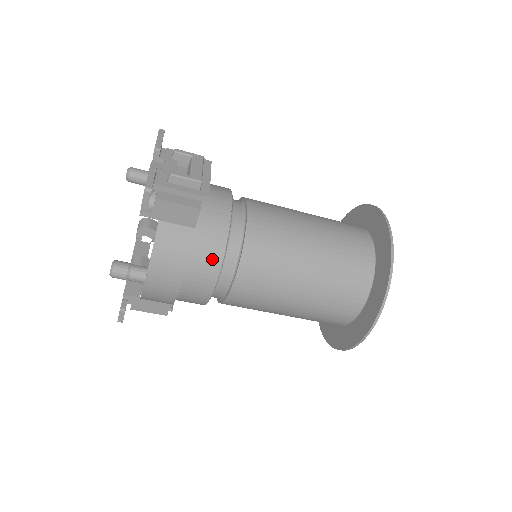
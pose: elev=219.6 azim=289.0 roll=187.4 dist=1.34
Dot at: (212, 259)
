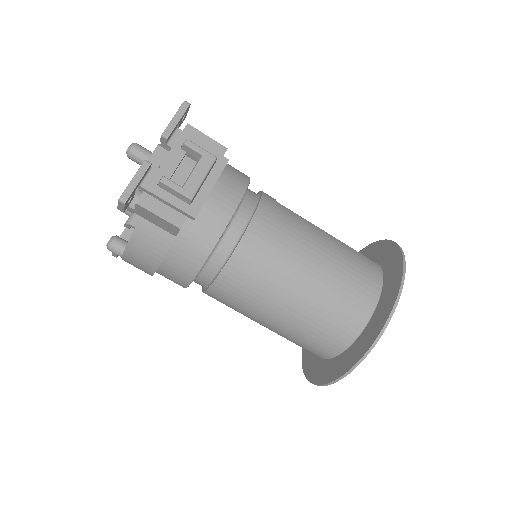
Dot at: (188, 267)
